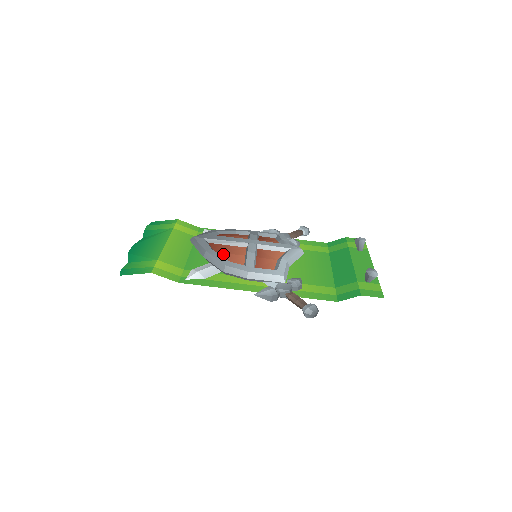
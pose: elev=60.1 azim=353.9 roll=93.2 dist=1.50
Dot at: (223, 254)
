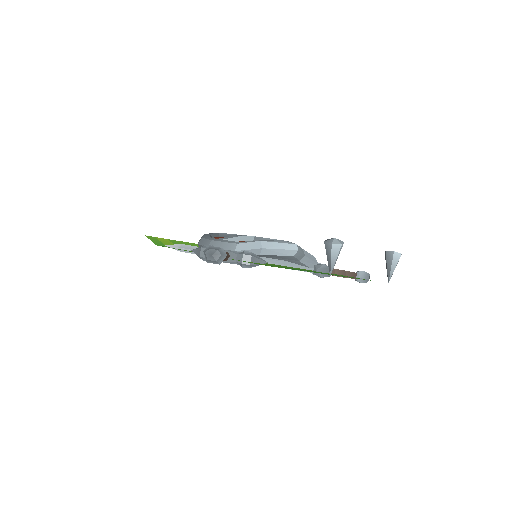
Dot at: (216, 238)
